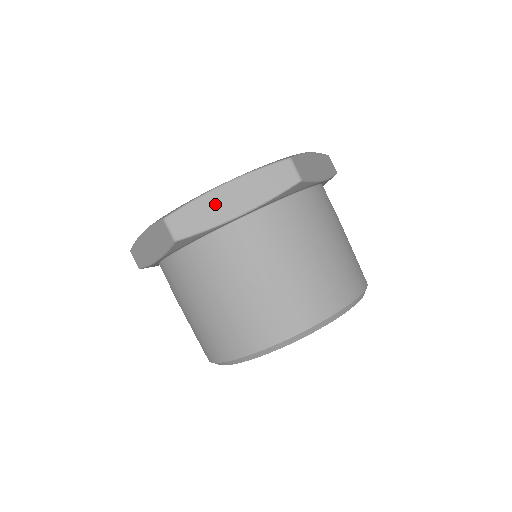
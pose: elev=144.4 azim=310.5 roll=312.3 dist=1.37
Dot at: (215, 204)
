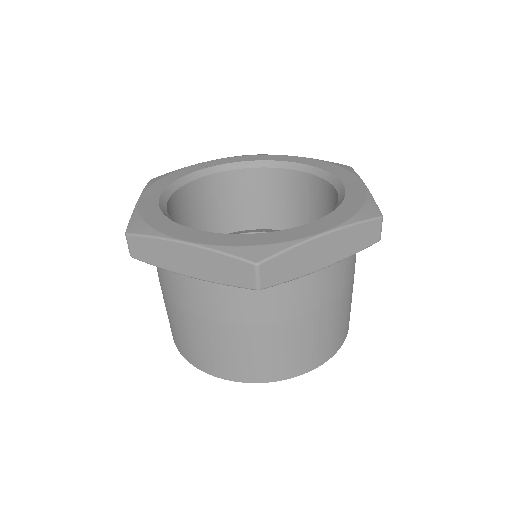
Dot at: (170, 253)
